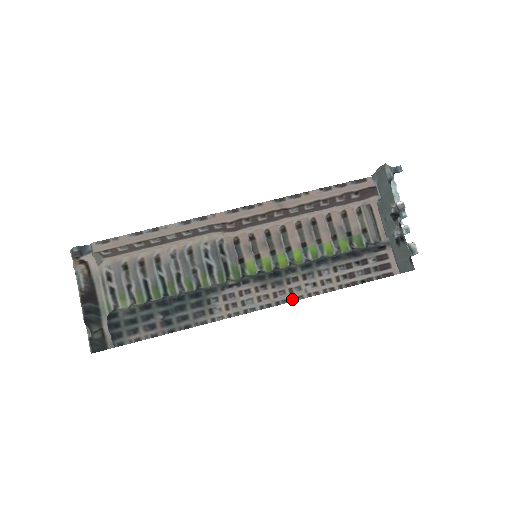
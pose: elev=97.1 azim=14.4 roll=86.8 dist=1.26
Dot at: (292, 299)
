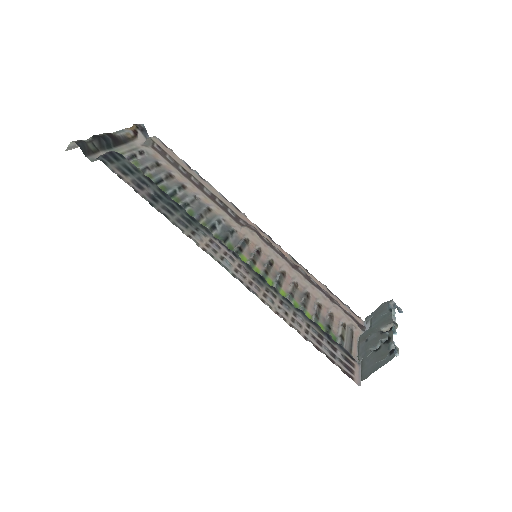
Dot at: (262, 299)
